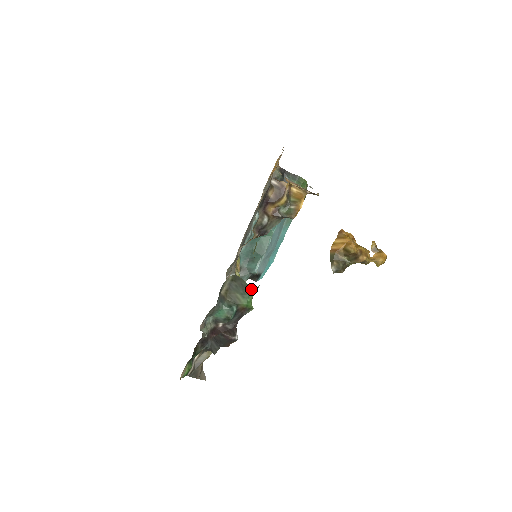
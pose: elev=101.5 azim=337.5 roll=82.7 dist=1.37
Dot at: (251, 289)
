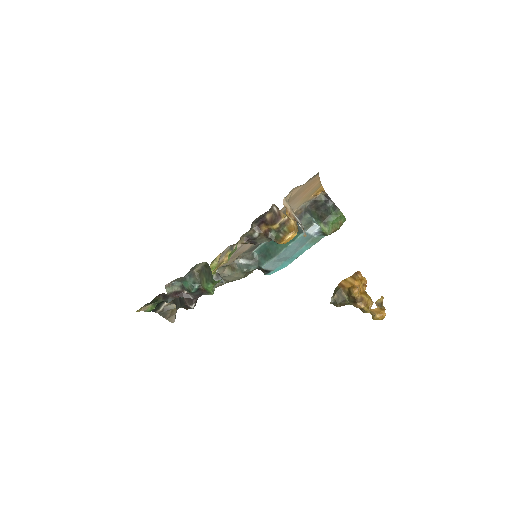
Dot at: (213, 279)
